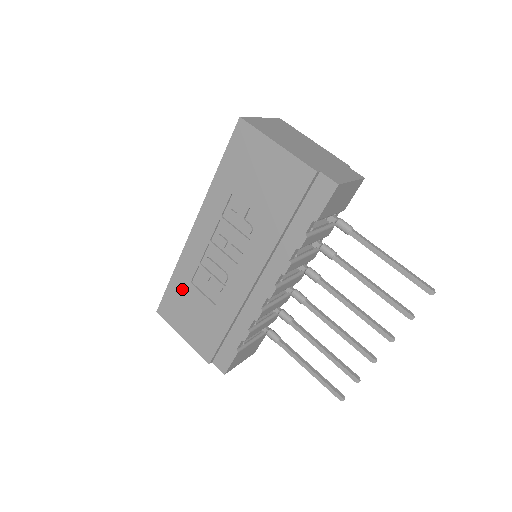
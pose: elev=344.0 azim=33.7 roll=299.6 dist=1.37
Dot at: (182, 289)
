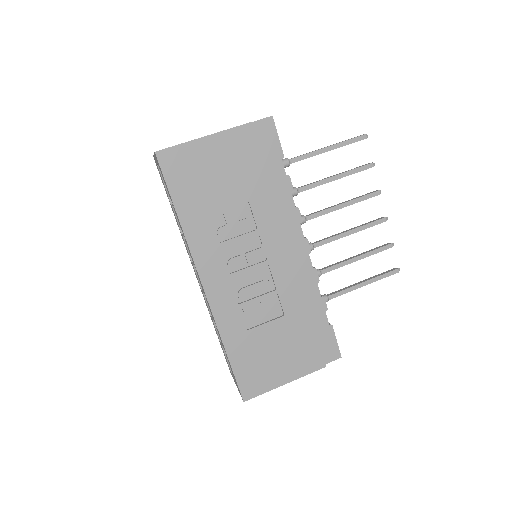
Dot at: (245, 347)
